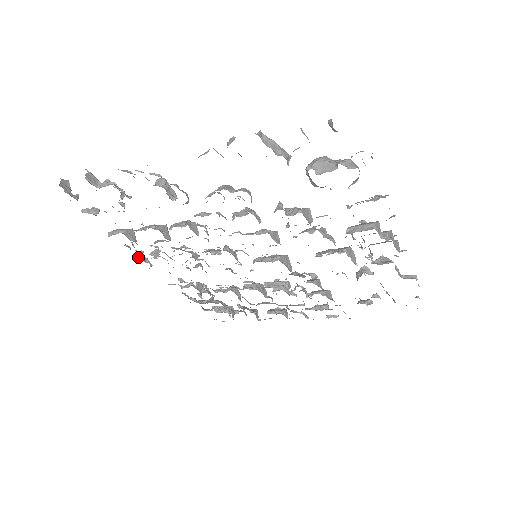
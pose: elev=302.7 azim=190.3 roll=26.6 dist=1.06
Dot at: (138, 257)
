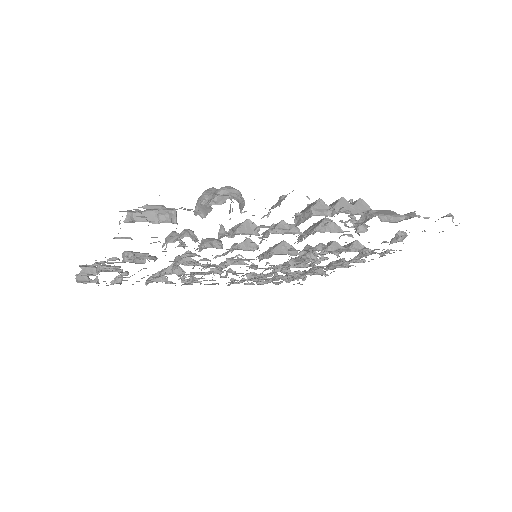
Dot at: (184, 284)
